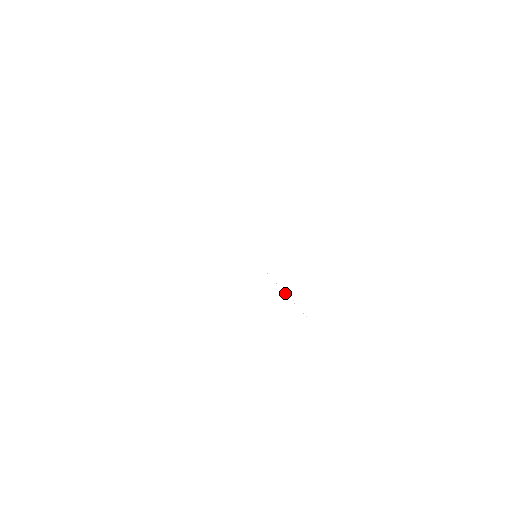
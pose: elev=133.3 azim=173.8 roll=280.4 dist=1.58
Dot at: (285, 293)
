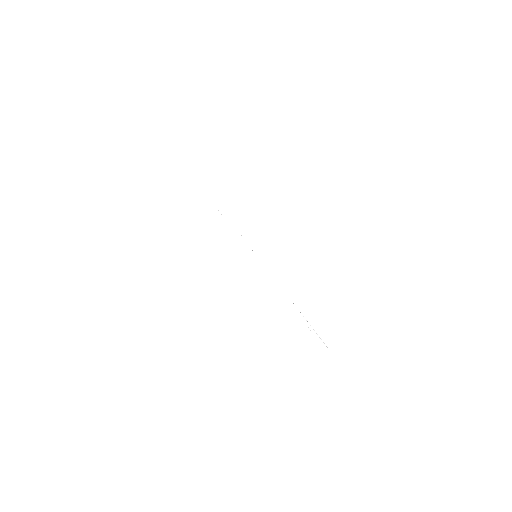
Dot at: occluded
